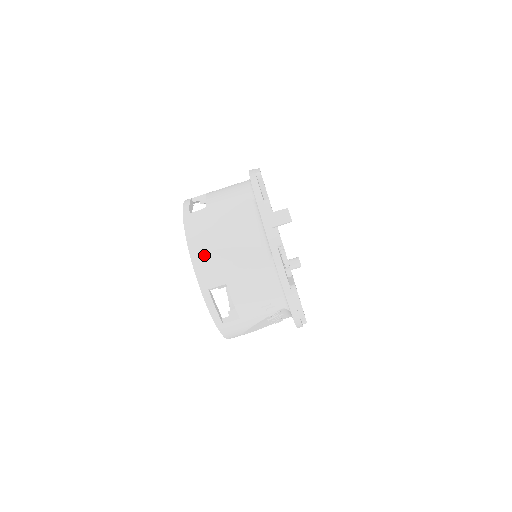
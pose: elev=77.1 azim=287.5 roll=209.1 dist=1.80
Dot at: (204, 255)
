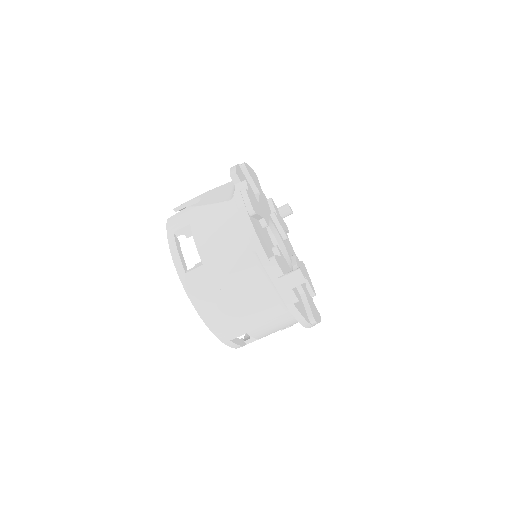
Dot at: (219, 320)
